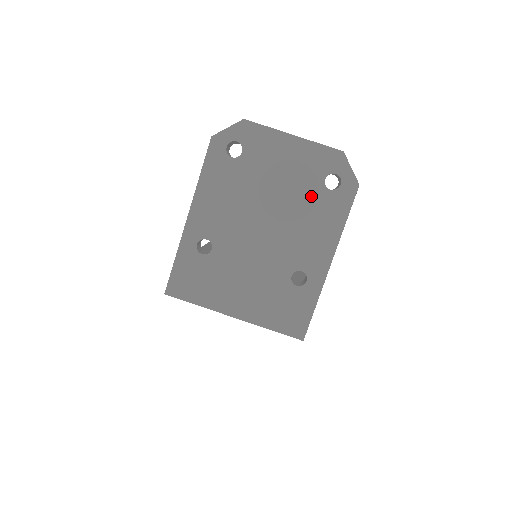
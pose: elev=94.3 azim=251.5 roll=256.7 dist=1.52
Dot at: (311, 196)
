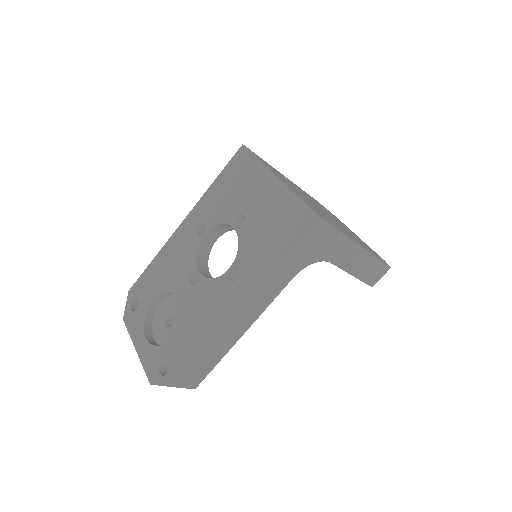
Dot at: (360, 241)
